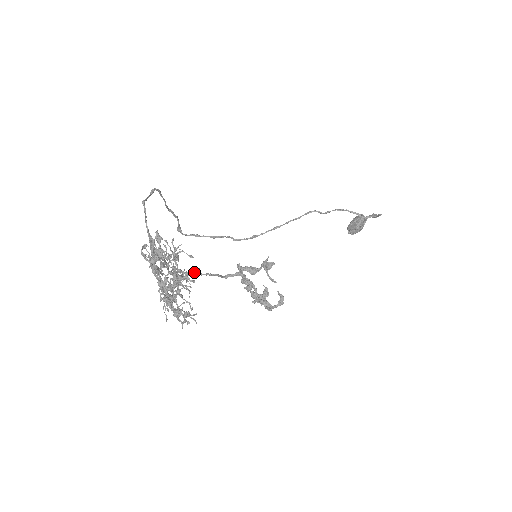
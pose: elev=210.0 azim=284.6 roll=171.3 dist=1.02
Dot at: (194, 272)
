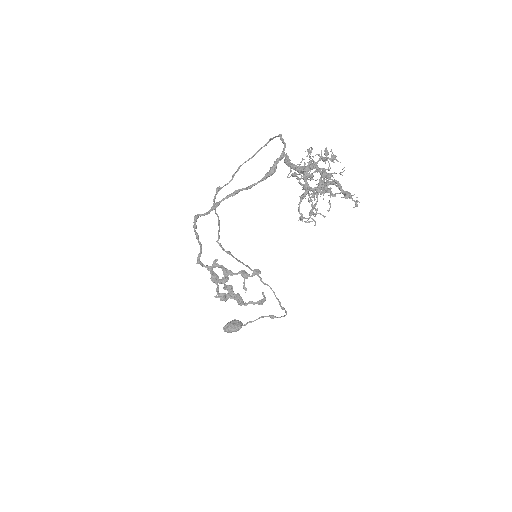
Dot at: occluded
